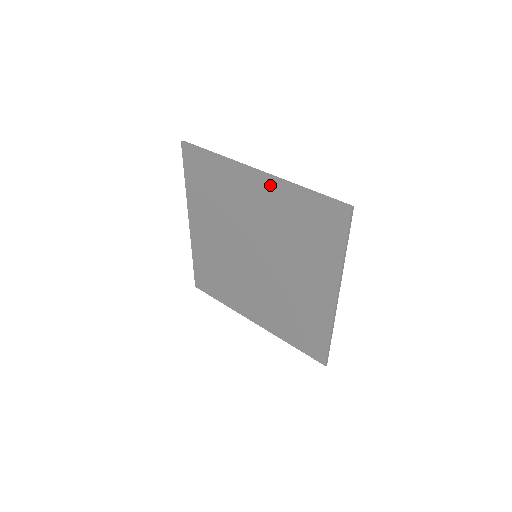
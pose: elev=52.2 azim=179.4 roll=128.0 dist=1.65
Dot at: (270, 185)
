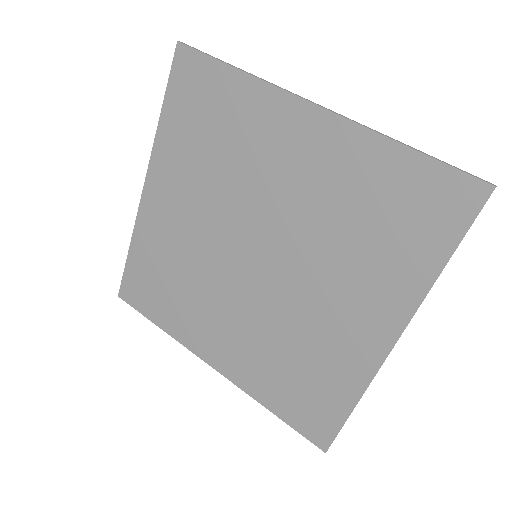
Dot at: (334, 132)
